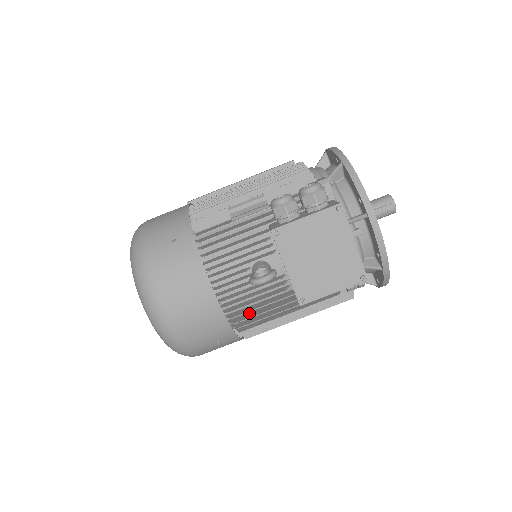
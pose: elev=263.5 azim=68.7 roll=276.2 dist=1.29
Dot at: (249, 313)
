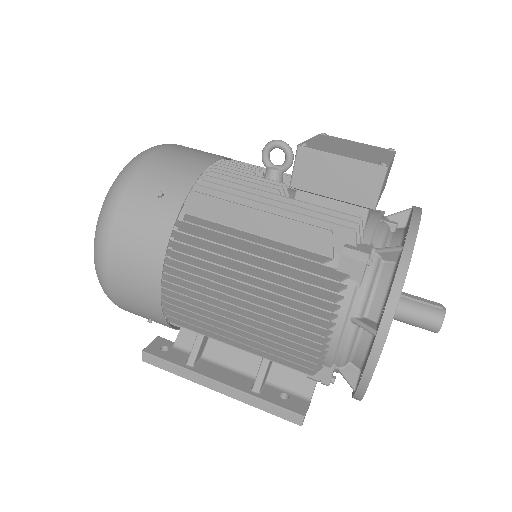
Dot at: occluded
